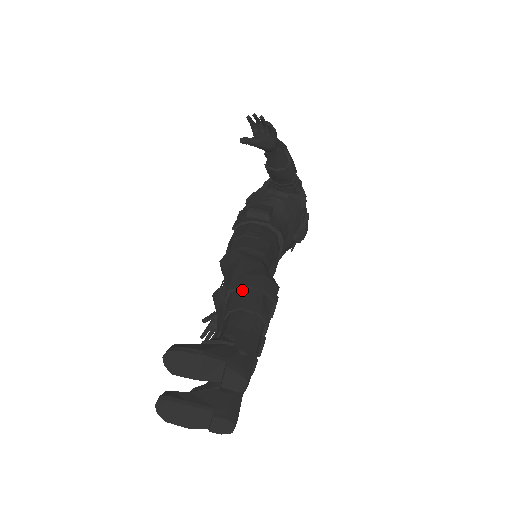
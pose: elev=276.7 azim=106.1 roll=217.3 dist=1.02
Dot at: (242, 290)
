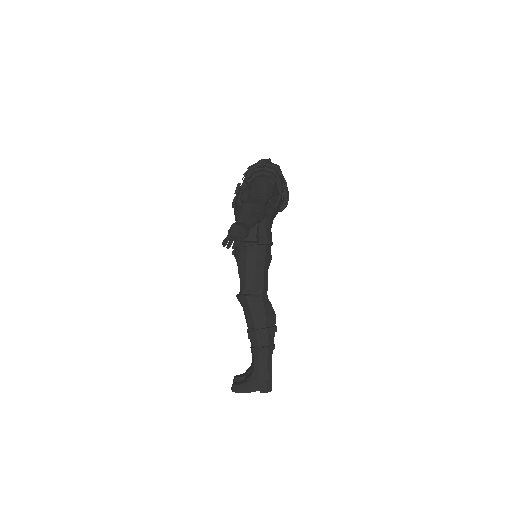
Dot at: (256, 336)
